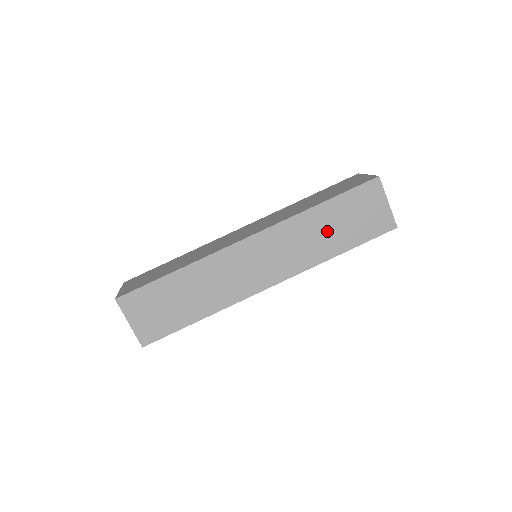
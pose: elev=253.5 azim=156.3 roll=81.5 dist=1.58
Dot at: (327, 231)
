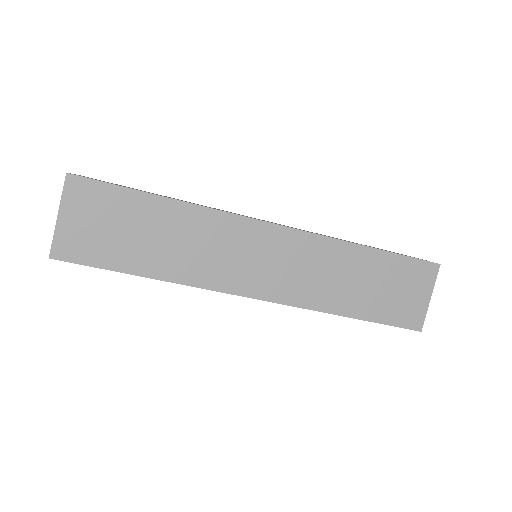
Dot at: (355, 282)
